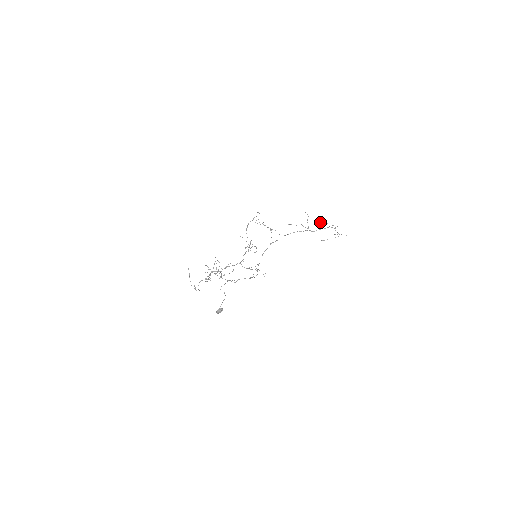
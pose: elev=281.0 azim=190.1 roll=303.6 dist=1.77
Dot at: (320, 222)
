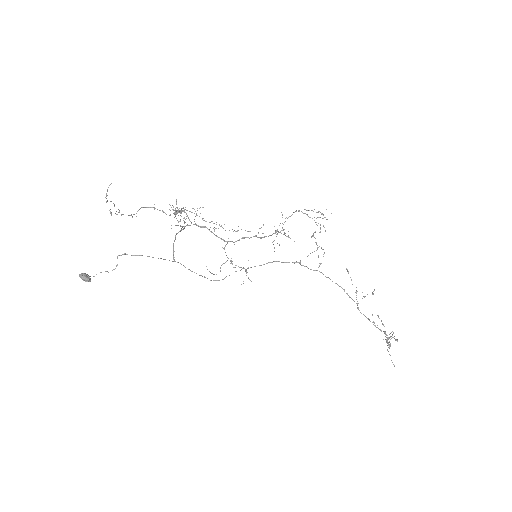
Dot at: occluded
